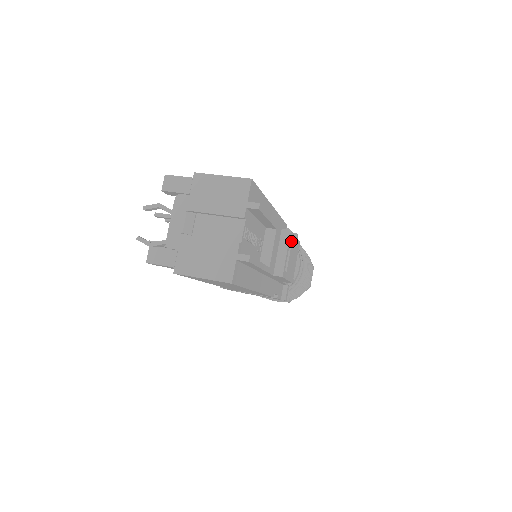
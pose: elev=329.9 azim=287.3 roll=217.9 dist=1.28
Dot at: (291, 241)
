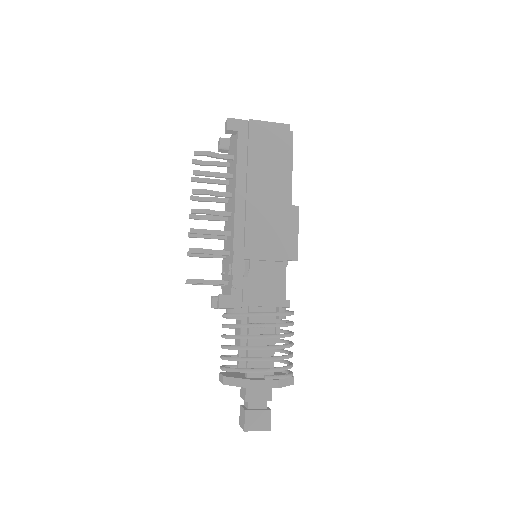
Dot at: occluded
